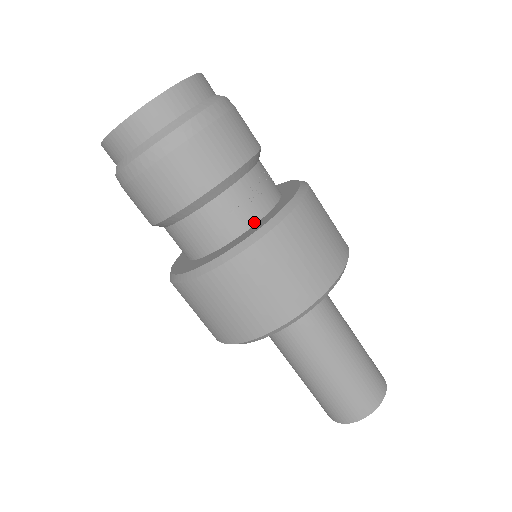
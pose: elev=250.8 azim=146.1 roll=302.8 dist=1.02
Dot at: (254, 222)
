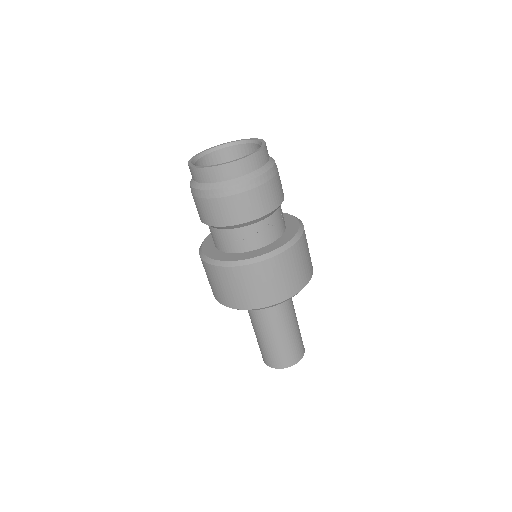
Dot at: (248, 250)
